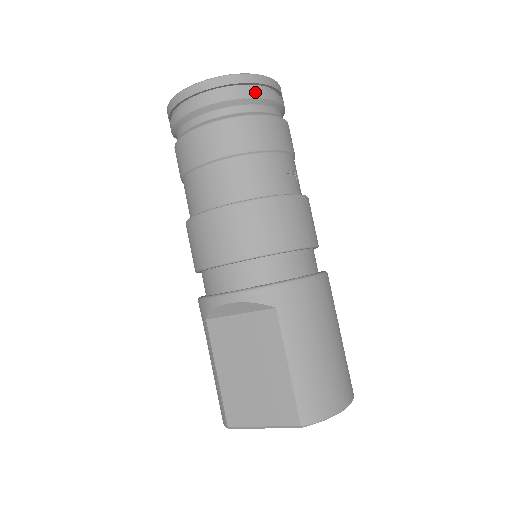
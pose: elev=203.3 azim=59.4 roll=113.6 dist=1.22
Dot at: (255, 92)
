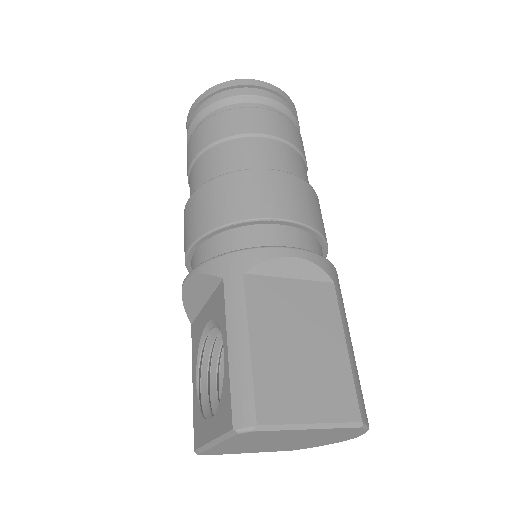
Dot at: (299, 126)
